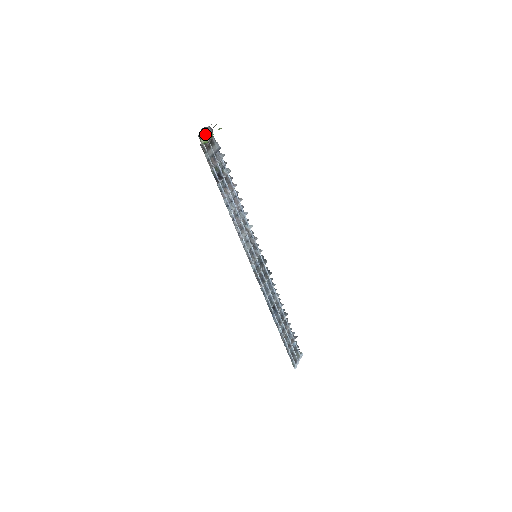
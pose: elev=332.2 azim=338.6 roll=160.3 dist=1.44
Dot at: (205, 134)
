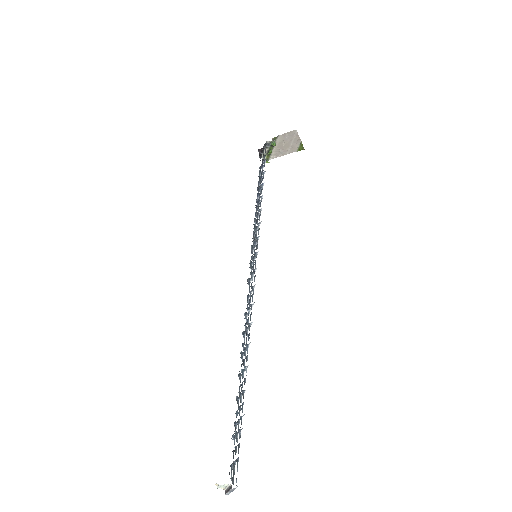
Dot at: occluded
